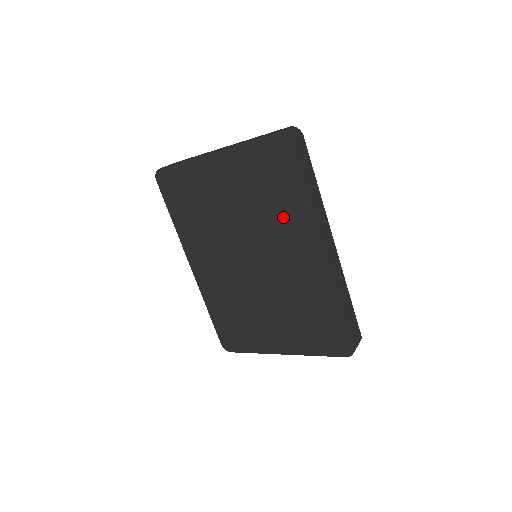
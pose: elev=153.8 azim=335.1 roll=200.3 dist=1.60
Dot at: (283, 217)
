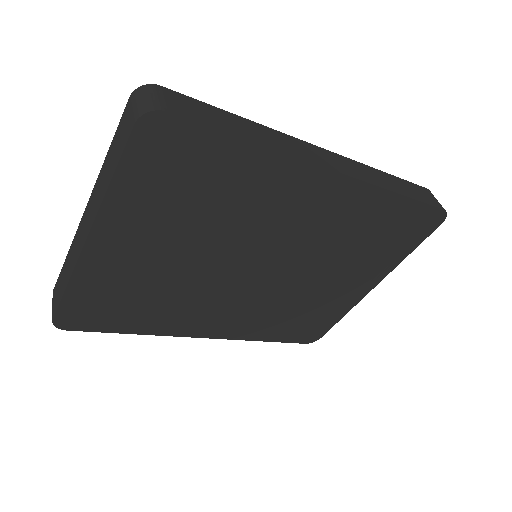
Dot at: (252, 197)
